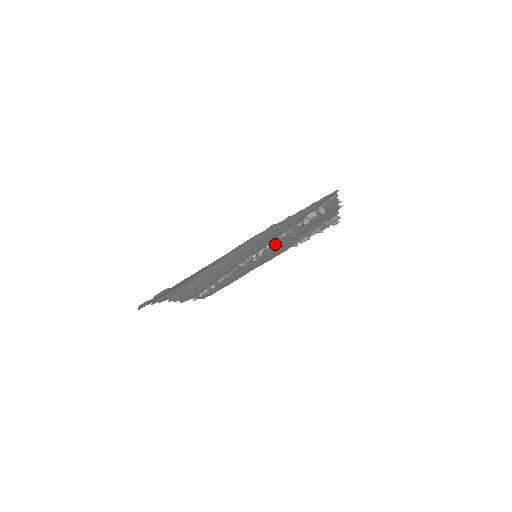
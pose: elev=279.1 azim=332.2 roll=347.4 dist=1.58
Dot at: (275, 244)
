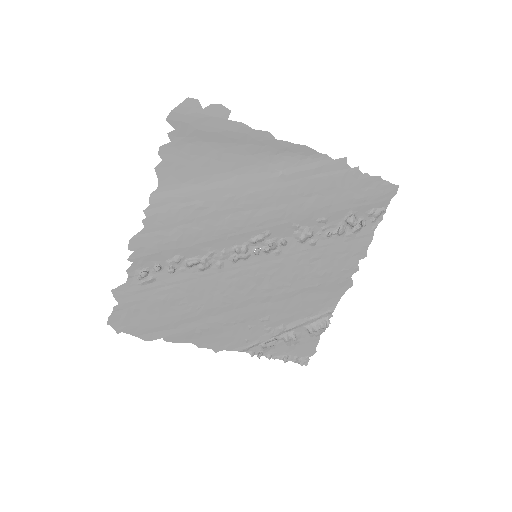
Dot at: (281, 261)
